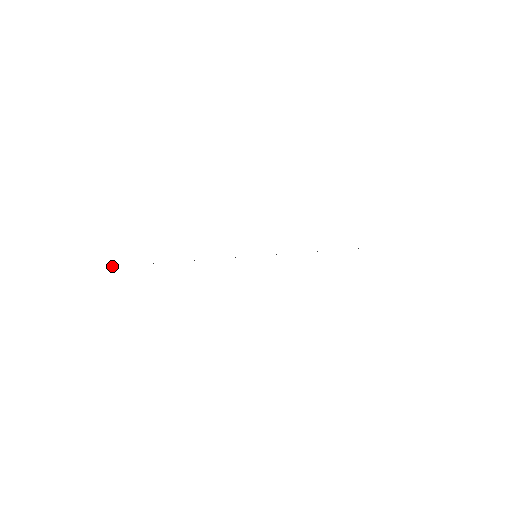
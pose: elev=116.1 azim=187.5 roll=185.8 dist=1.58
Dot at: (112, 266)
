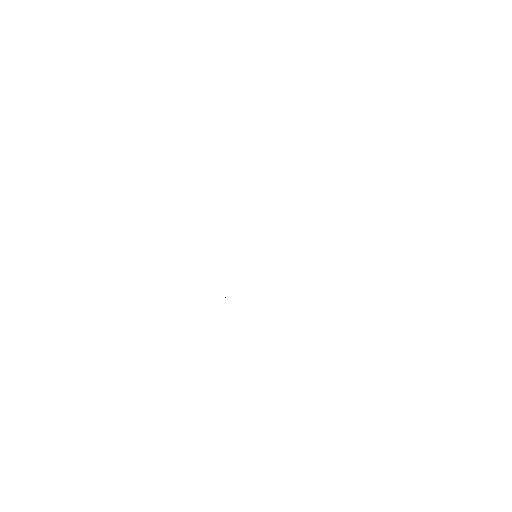
Dot at: occluded
